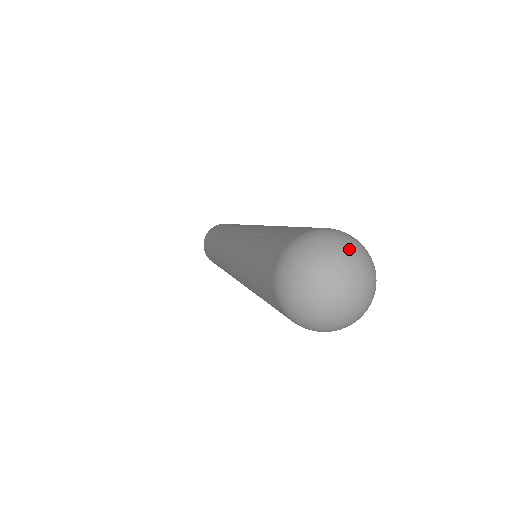
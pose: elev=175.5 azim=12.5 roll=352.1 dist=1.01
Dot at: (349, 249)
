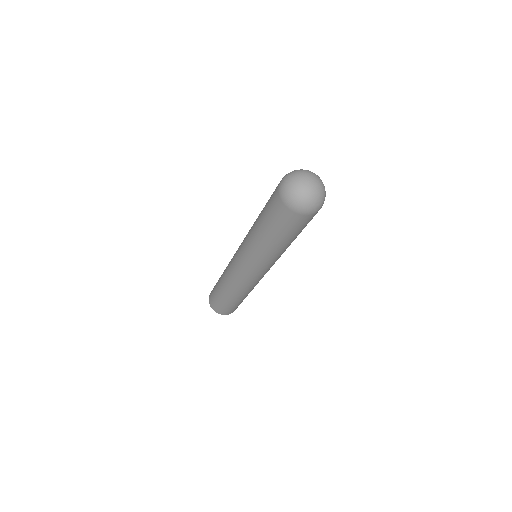
Dot at: (299, 171)
